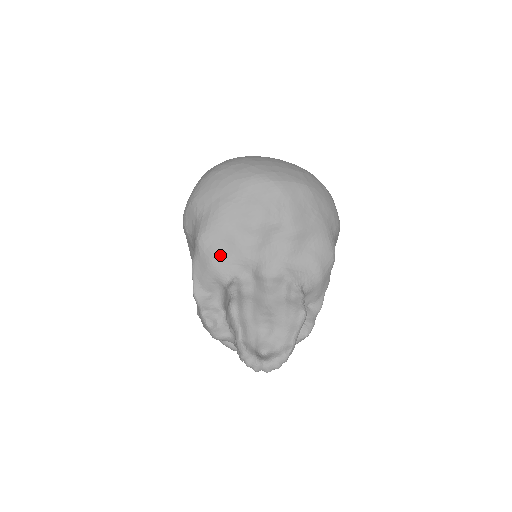
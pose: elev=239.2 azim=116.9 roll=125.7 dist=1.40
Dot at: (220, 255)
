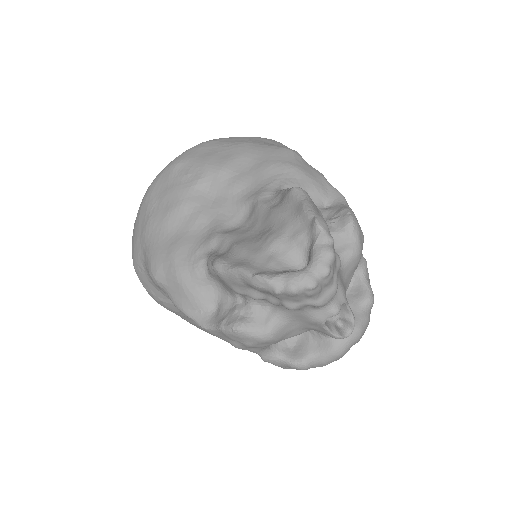
Dot at: (177, 259)
